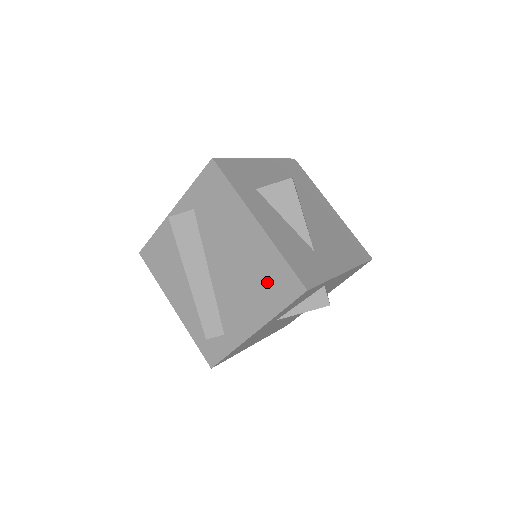
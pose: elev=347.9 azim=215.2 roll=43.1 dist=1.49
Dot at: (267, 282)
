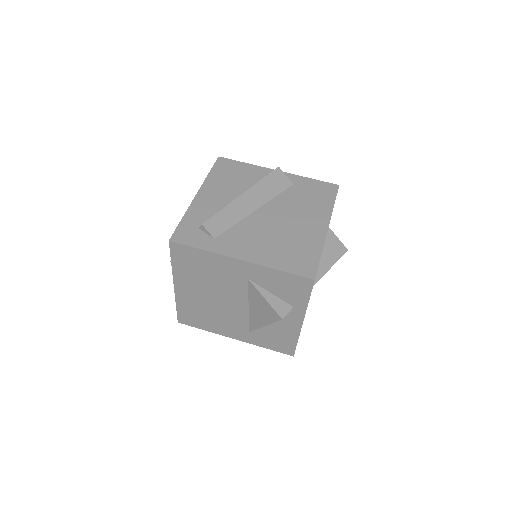
Dot at: (292, 251)
